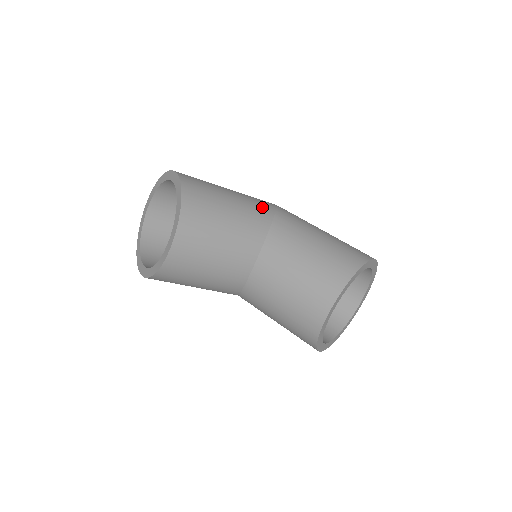
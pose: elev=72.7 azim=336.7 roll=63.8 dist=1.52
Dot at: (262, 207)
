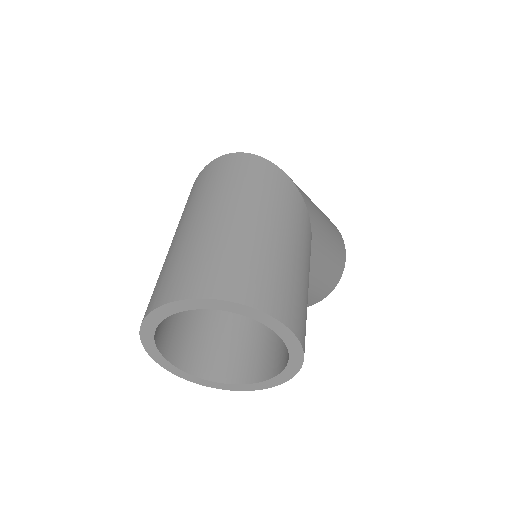
Dot at: occluded
